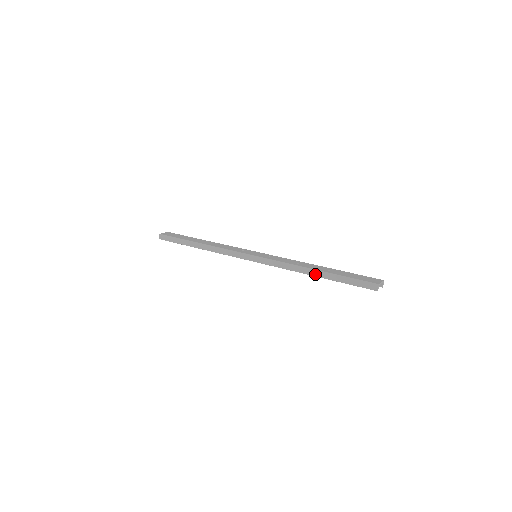
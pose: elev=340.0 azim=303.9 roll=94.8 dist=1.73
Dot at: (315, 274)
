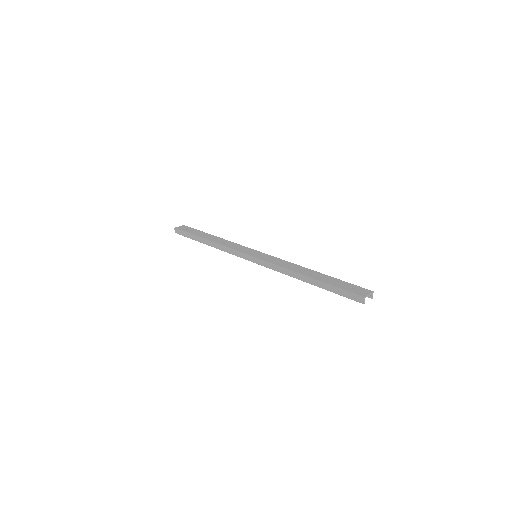
Dot at: (306, 280)
